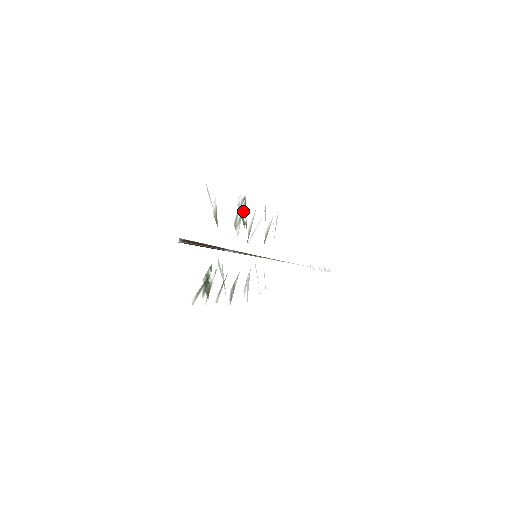
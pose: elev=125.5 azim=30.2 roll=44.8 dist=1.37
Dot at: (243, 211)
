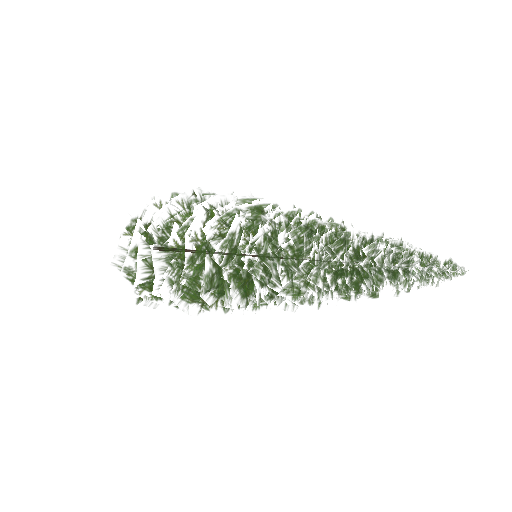
Dot at: occluded
